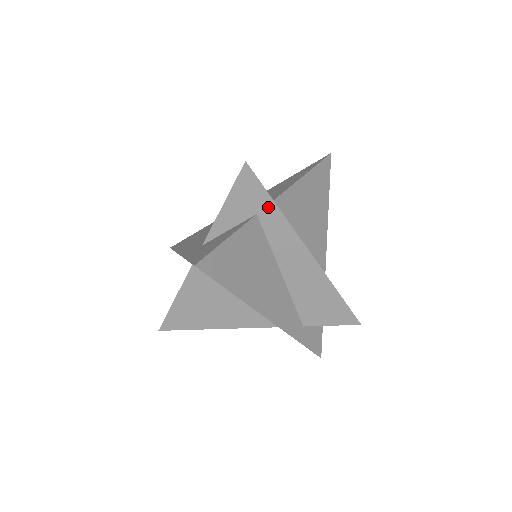
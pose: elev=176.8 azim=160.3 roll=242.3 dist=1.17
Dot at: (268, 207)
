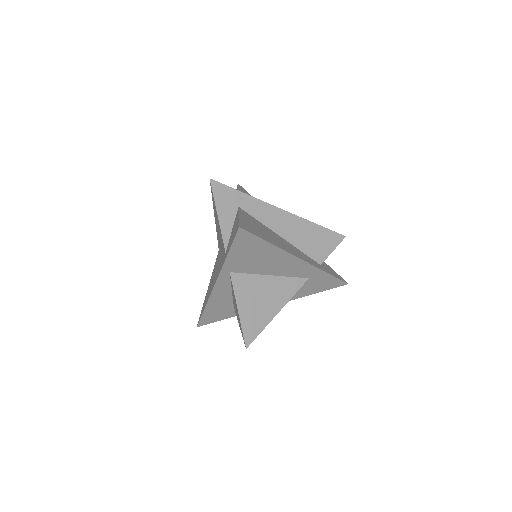
Dot at: (241, 198)
